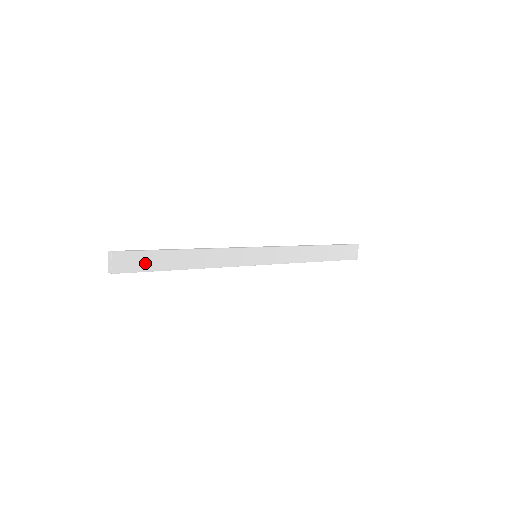
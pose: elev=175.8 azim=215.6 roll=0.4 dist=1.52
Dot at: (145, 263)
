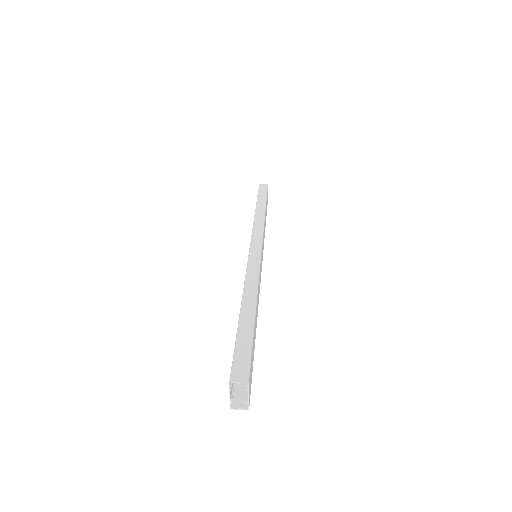
Dot at: (252, 360)
